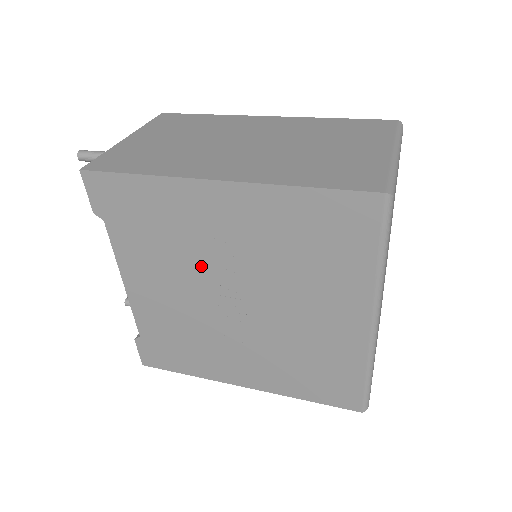
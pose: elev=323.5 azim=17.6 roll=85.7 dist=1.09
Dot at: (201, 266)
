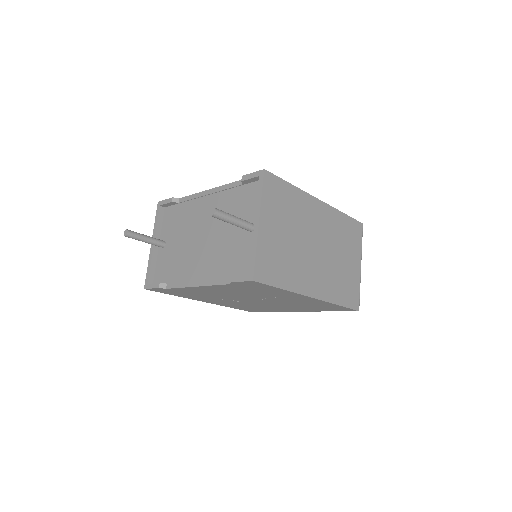
Dot at: (257, 297)
